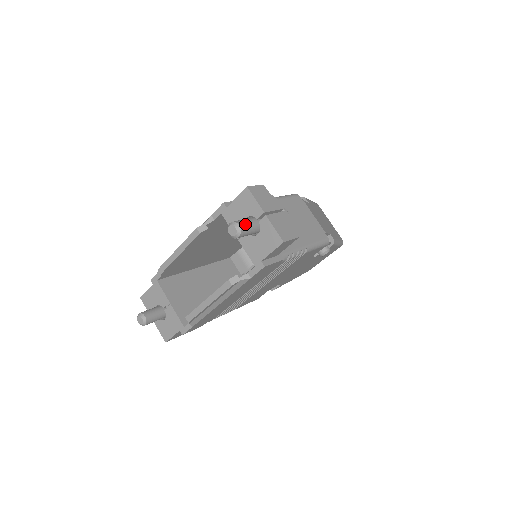
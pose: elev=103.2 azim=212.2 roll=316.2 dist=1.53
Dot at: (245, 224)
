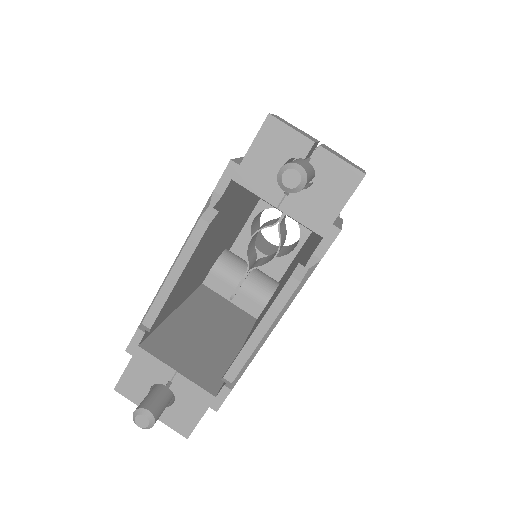
Dot at: (302, 164)
